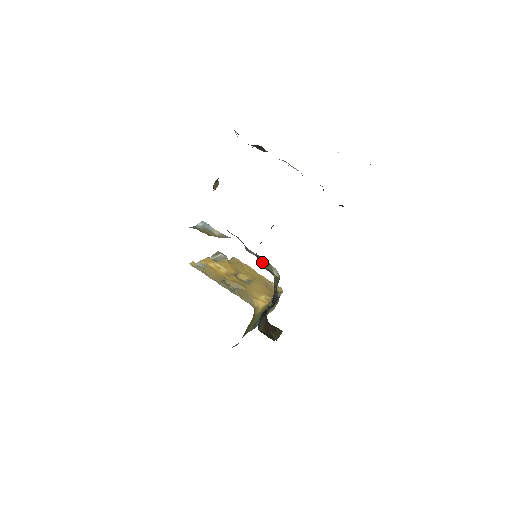
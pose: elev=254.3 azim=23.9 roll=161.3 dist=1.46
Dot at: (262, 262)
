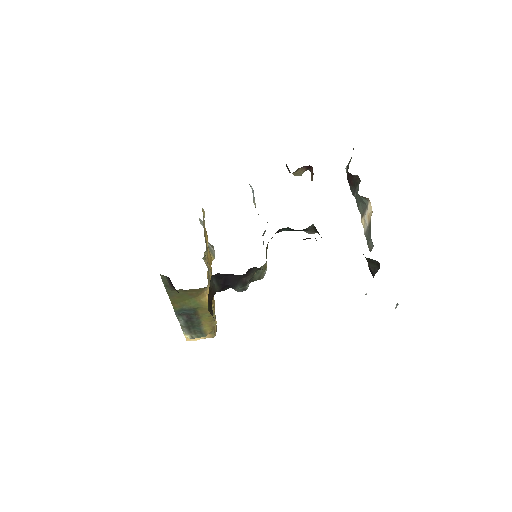
Dot at: occluded
